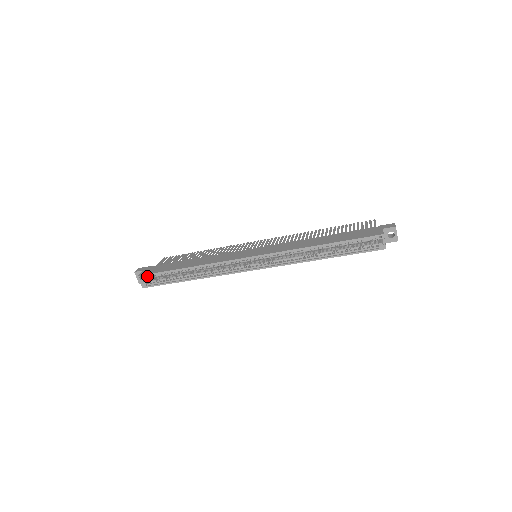
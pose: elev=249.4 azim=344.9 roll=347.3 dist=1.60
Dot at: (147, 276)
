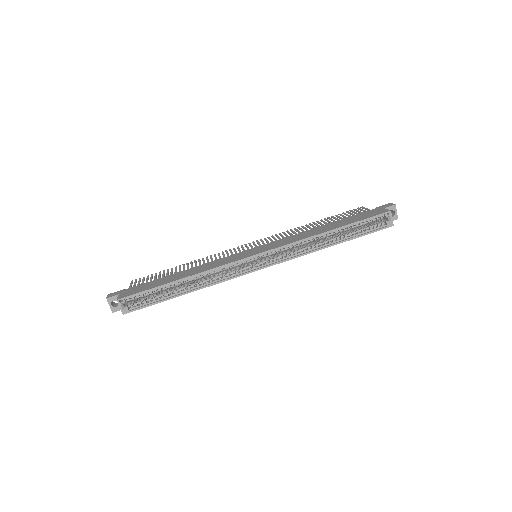
Dot at: (129, 298)
